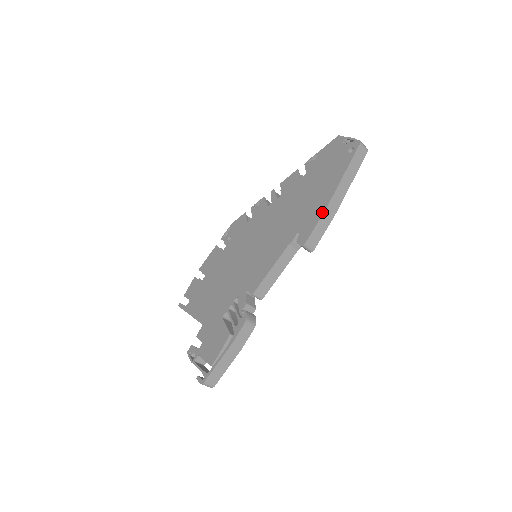
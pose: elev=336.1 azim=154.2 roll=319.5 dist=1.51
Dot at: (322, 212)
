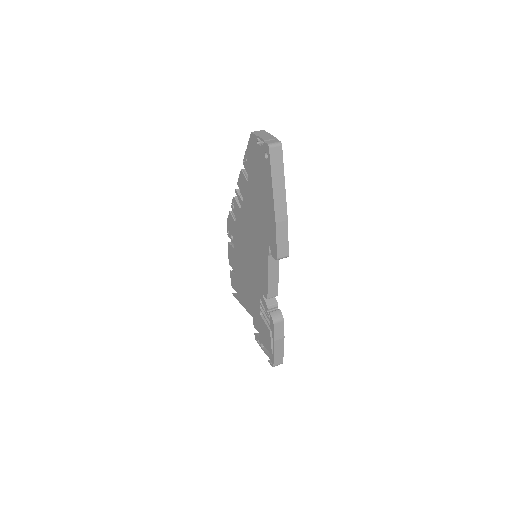
Dot at: (274, 228)
